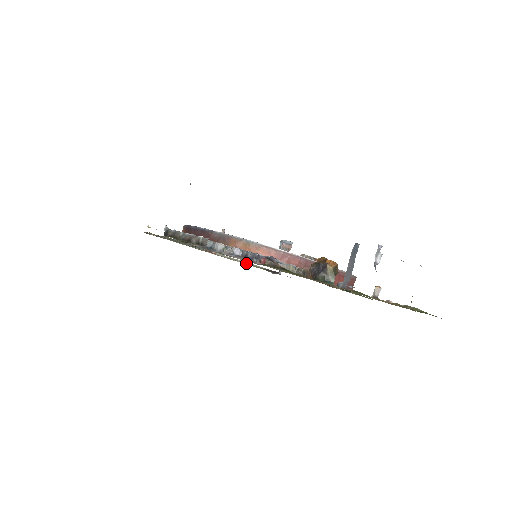
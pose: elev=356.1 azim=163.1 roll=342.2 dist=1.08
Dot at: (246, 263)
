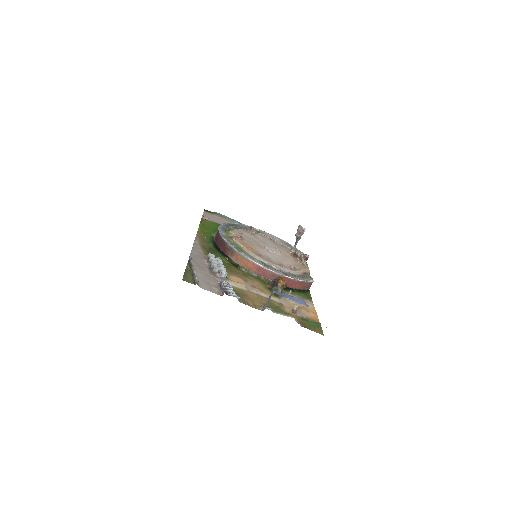
Dot at: occluded
